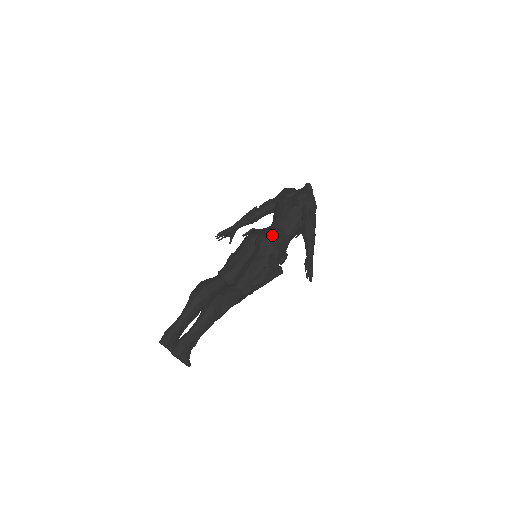
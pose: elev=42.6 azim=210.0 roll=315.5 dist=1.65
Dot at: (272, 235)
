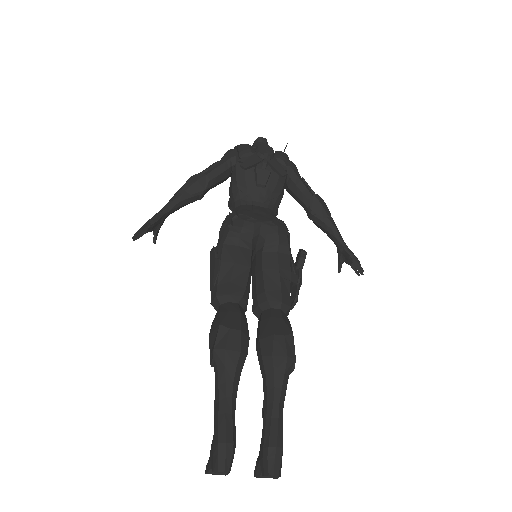
Dot at: (279, 220)
